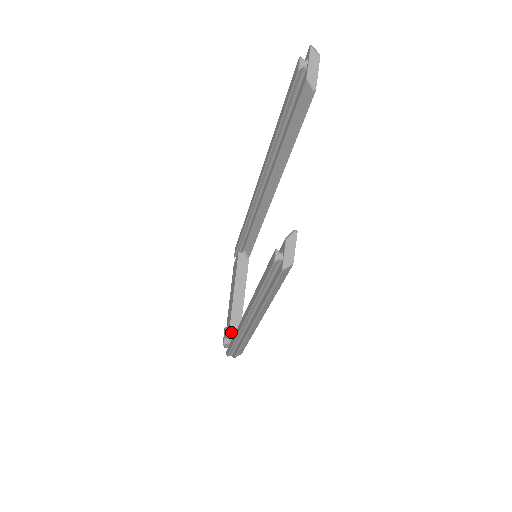
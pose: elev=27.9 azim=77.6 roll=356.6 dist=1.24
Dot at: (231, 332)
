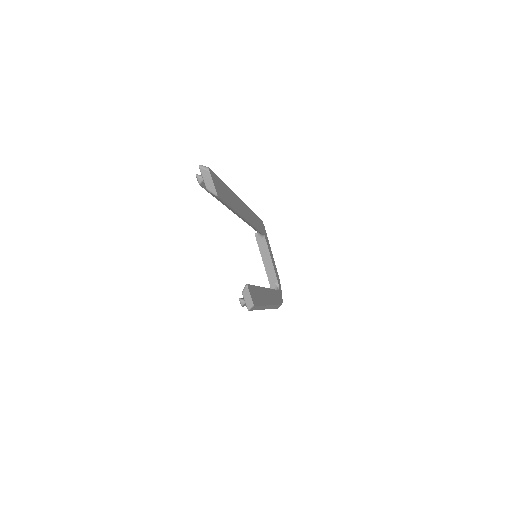
Dot at: (272, 287)
